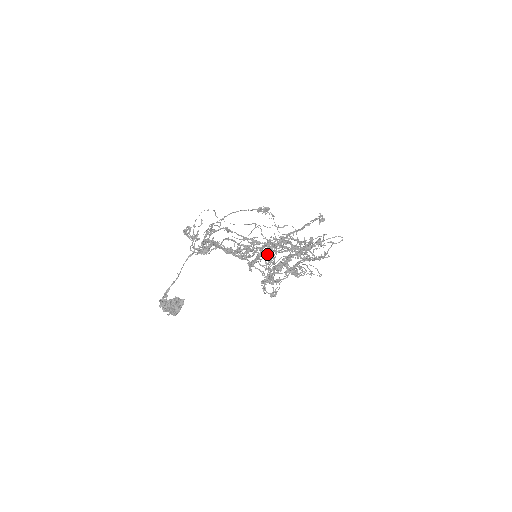
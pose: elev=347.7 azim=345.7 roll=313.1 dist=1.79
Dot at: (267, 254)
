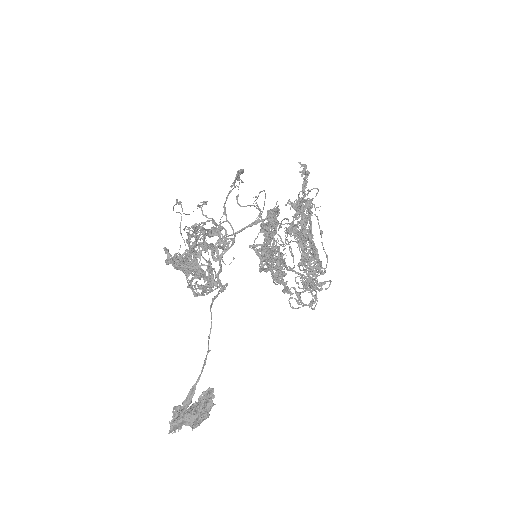
Dot at: occluded
